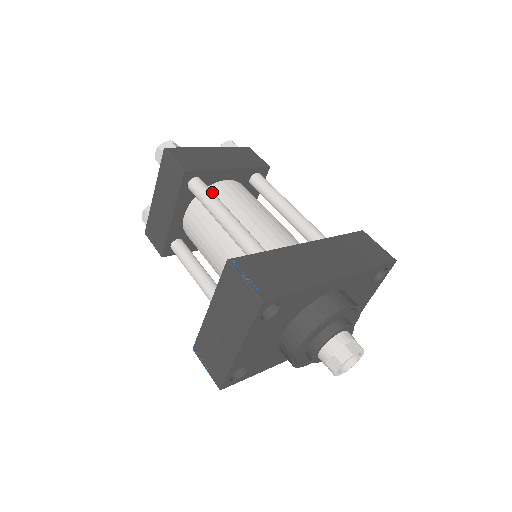
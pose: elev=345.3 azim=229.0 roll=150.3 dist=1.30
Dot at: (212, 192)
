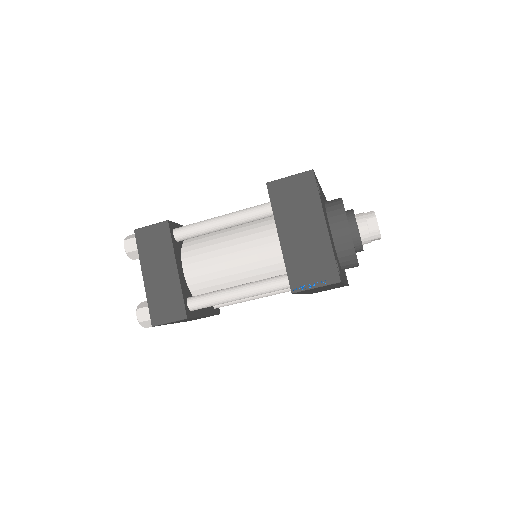
Dot at: occluded
